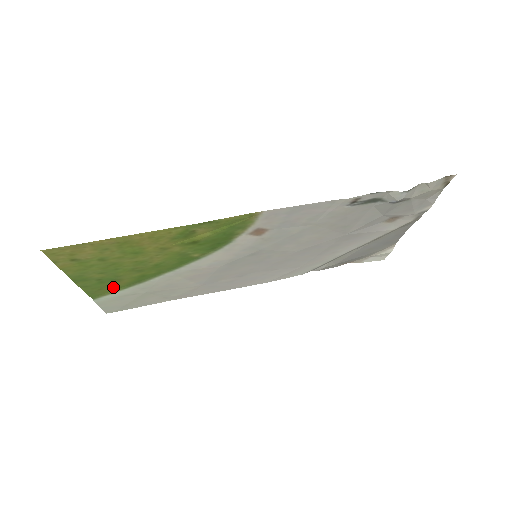
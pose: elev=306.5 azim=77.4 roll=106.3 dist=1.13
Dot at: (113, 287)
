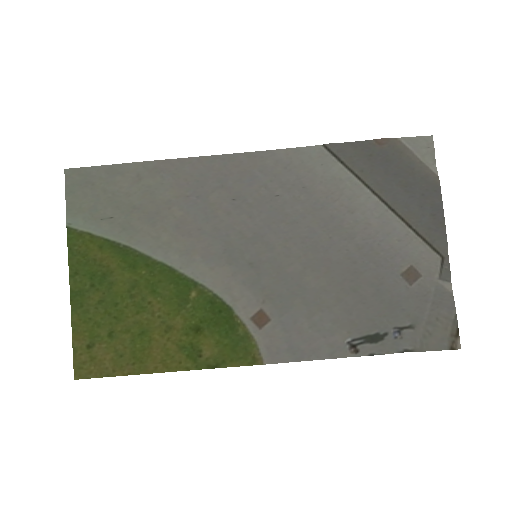
Dot at: (96, 252)
